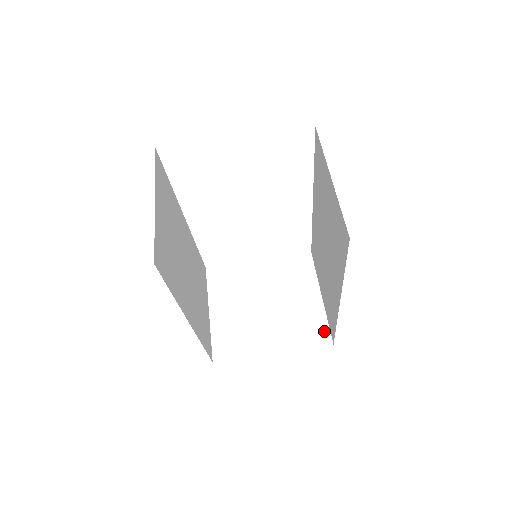
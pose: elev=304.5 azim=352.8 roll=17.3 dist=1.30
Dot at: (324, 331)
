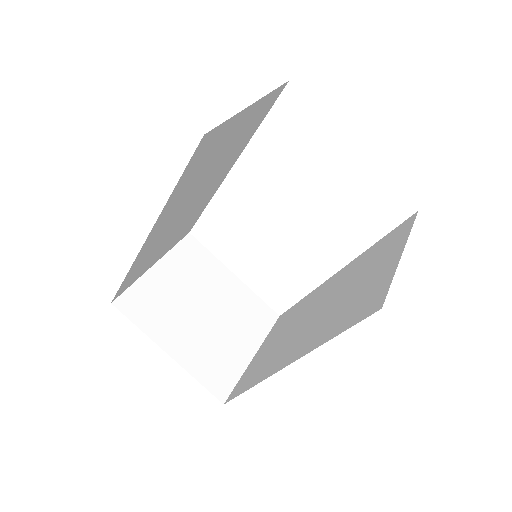
Dot at: (228, 385)
